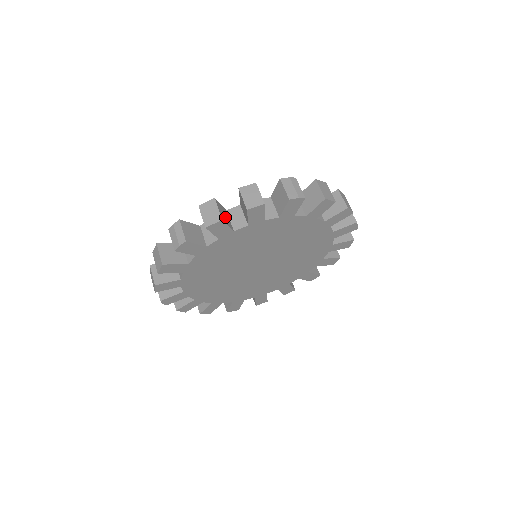
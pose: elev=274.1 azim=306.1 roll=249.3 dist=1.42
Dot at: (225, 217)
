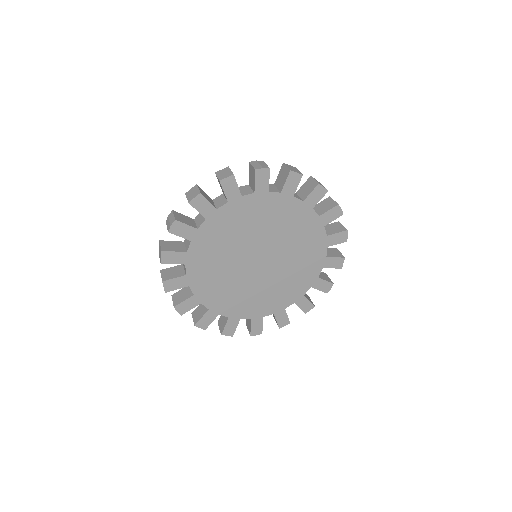
Dot at: occluded
